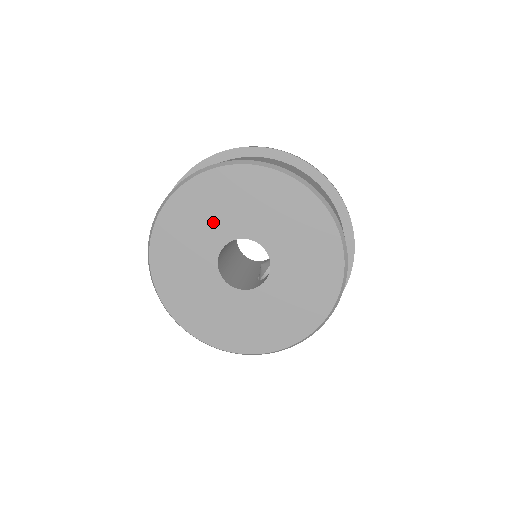
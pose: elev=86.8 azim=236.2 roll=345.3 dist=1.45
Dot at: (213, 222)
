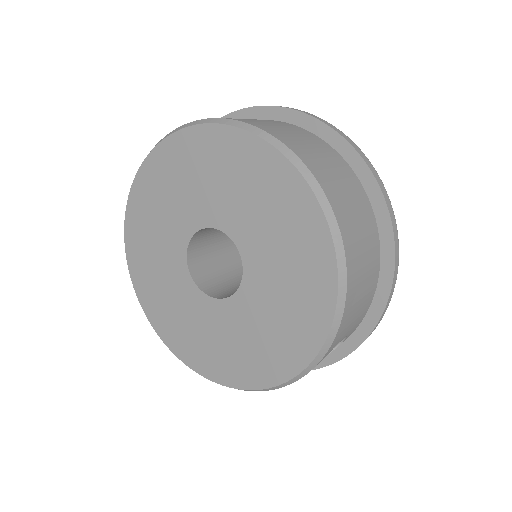
Dot at: (183, 200)
